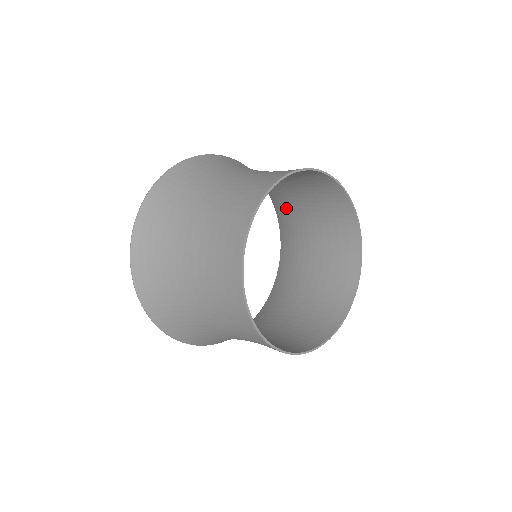
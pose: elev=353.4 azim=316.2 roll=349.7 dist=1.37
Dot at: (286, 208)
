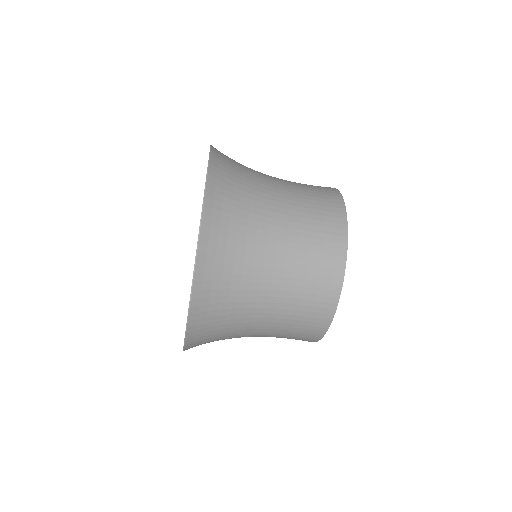
Dot at: occluded
